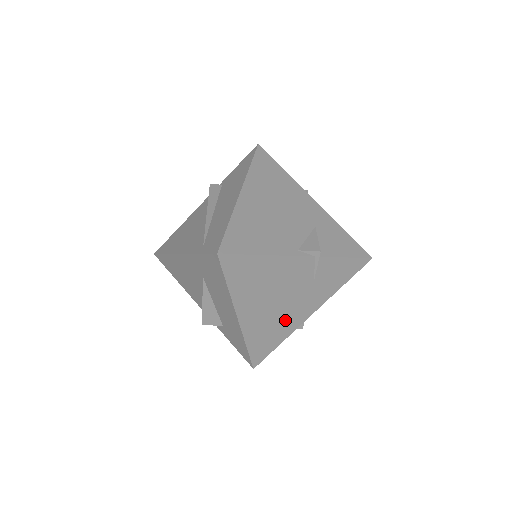
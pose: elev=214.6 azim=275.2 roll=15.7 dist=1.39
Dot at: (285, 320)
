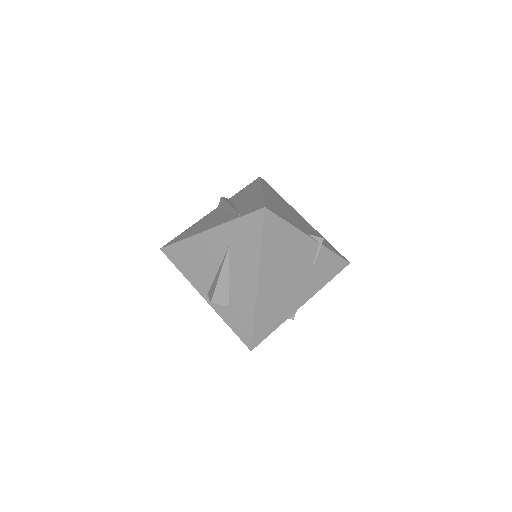
Dot at: (286, 301)
